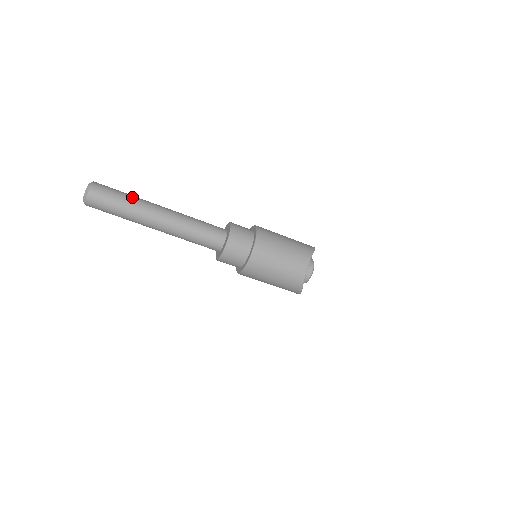
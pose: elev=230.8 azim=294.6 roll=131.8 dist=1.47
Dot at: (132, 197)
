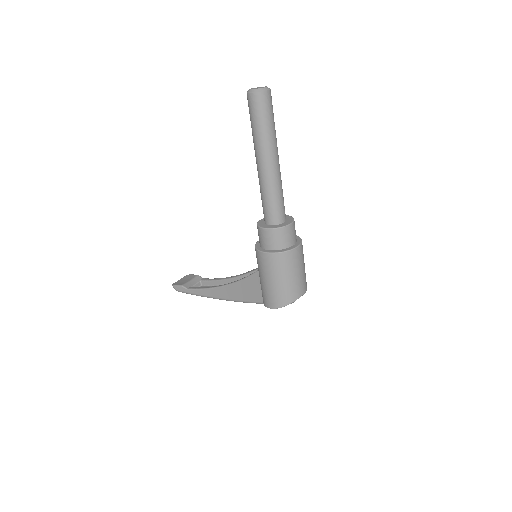
Dot at: occluded
